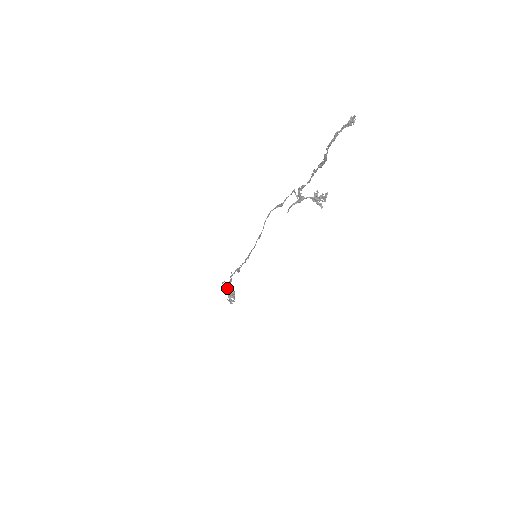
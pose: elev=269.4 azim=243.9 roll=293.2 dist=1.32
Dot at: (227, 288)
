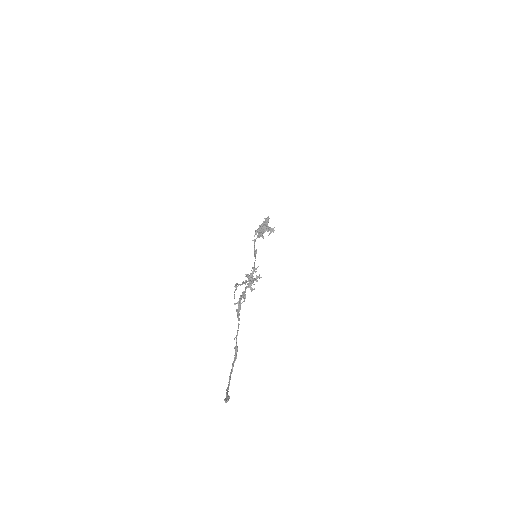
Dot at: occluded
